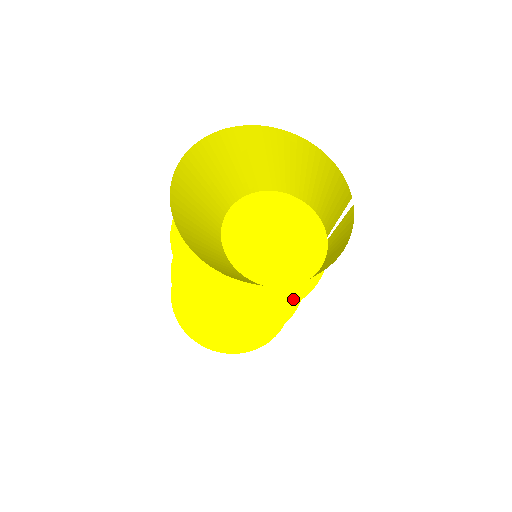
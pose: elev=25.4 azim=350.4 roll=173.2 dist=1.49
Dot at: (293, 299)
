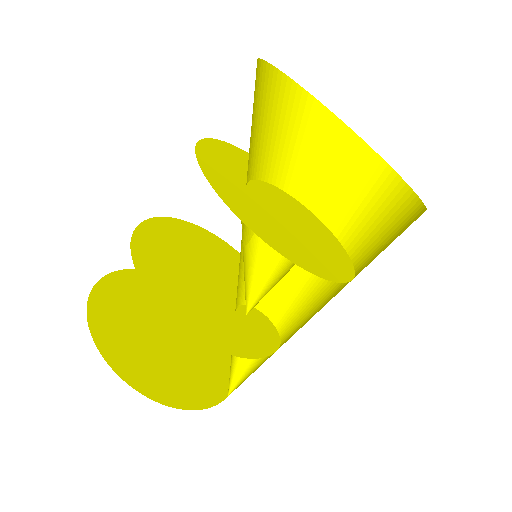
Dot at: (283, 252)
